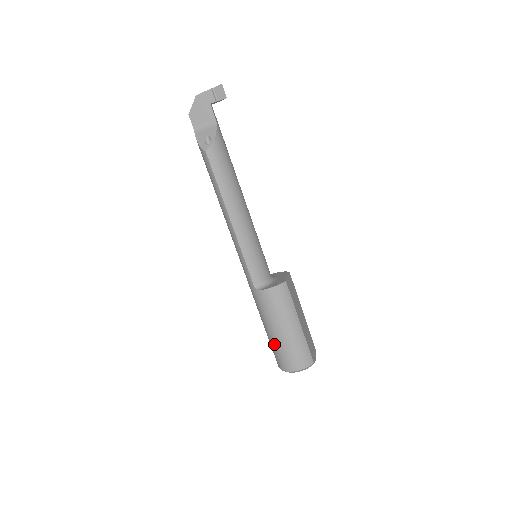
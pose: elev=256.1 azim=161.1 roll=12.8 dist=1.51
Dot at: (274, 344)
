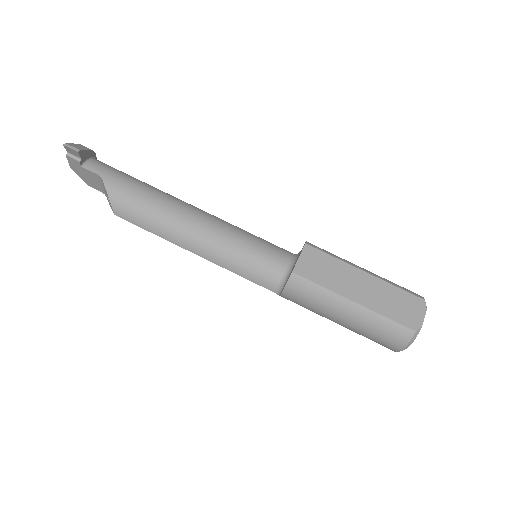
Dot at: occluded
